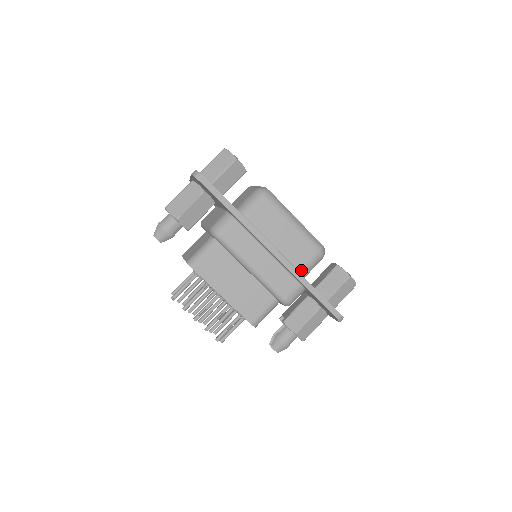
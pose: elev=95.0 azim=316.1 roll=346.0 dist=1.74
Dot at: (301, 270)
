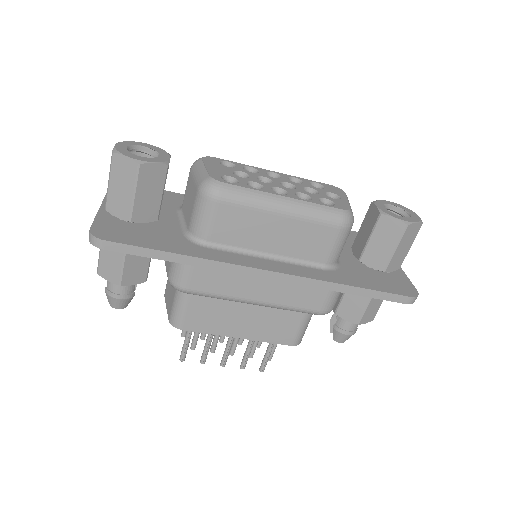
Dot at: (327, 262)
